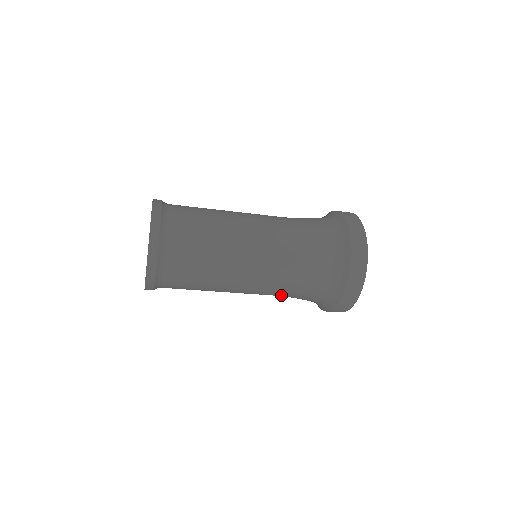
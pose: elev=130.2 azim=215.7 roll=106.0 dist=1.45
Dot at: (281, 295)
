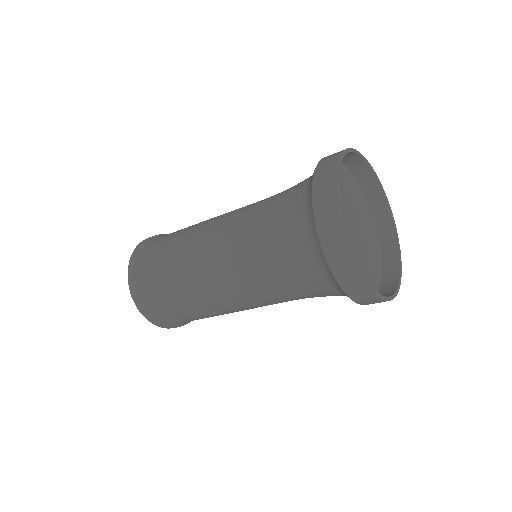
Dot at: (271, 281)
